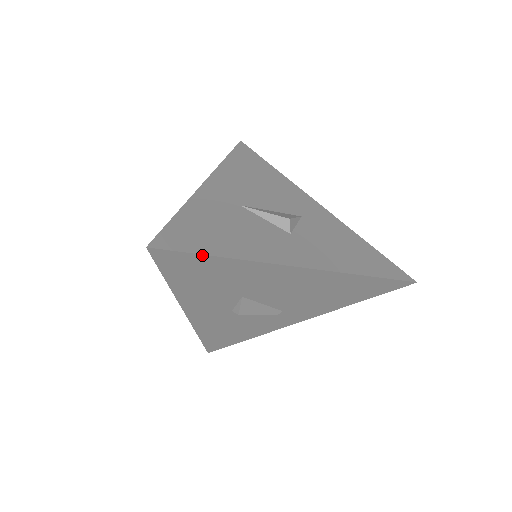
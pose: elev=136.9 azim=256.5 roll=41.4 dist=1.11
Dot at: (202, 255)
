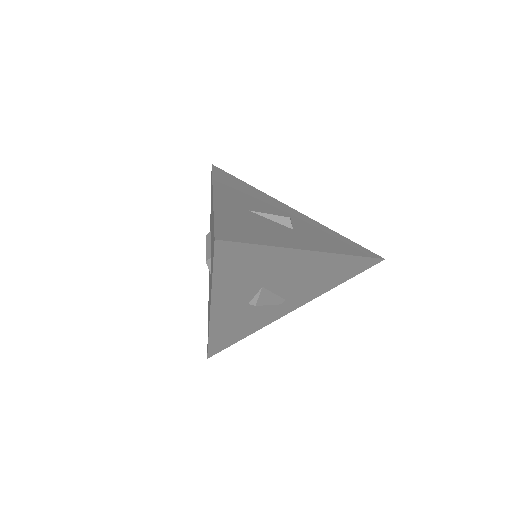
Dot at: (252, 244)
